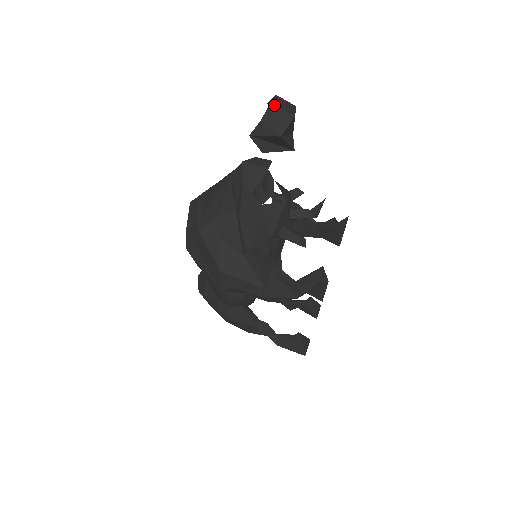
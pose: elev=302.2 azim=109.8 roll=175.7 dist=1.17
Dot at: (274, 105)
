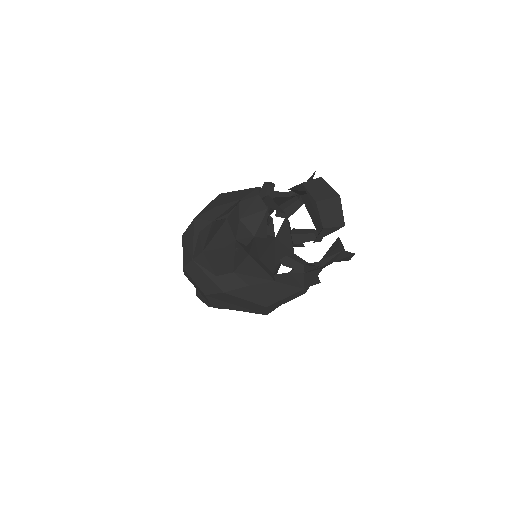
Dot at: (320, 202)
